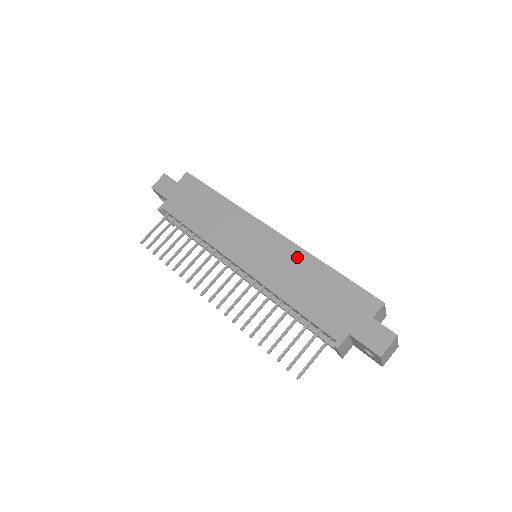
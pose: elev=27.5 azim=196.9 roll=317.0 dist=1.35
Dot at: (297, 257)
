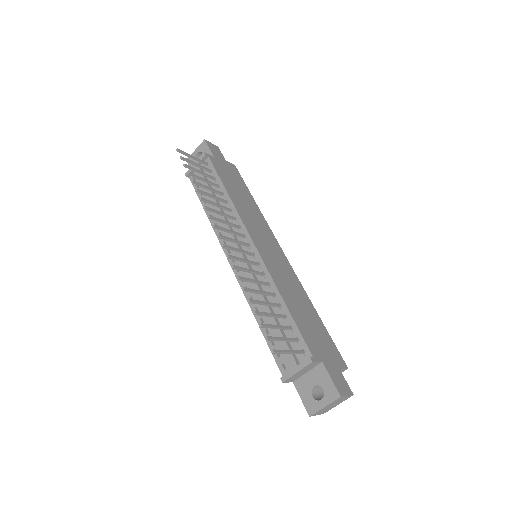
Dot at: (297, 284)
